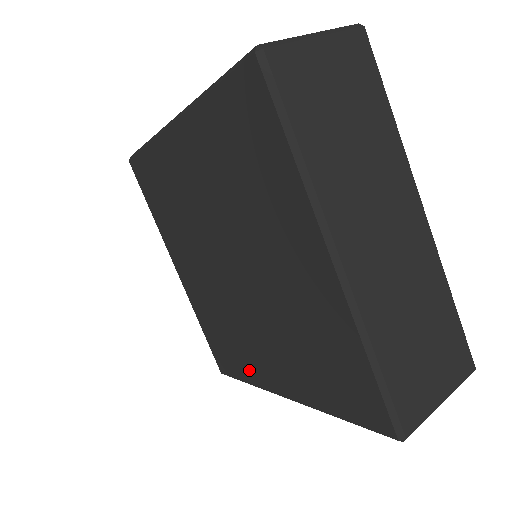
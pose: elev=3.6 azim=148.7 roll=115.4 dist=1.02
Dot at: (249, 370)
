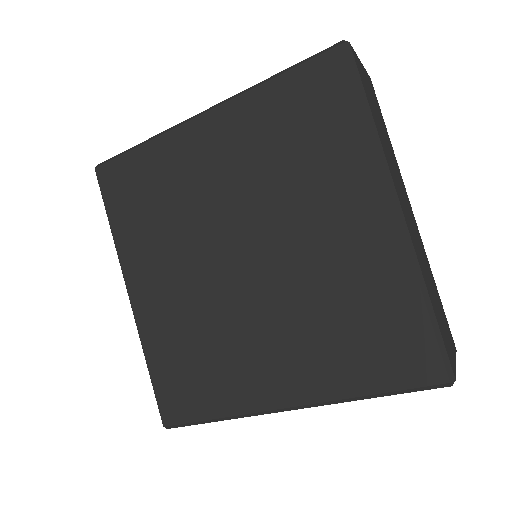
Dot at: (227, 394)
